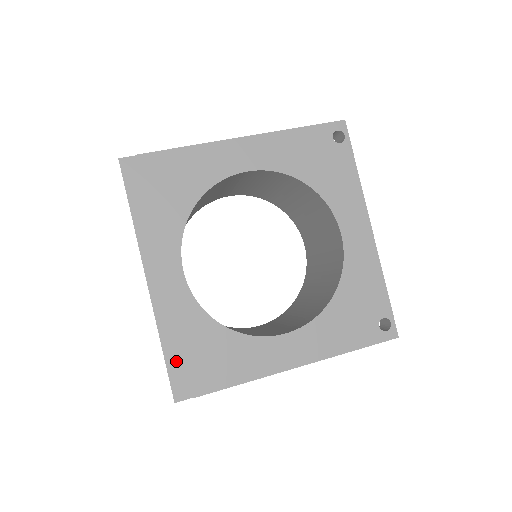
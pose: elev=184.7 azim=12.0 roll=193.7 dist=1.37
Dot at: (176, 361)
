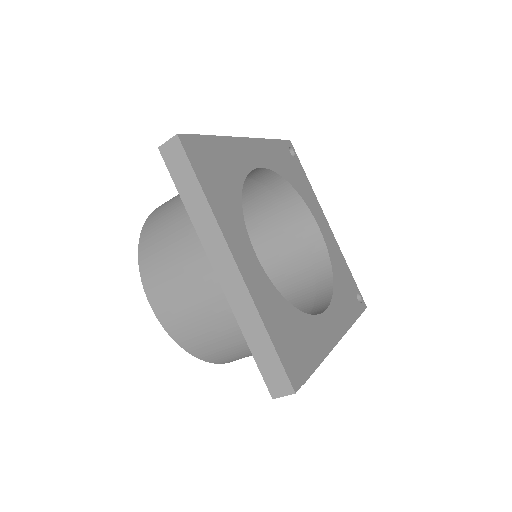
Dot at: (282, 348)
